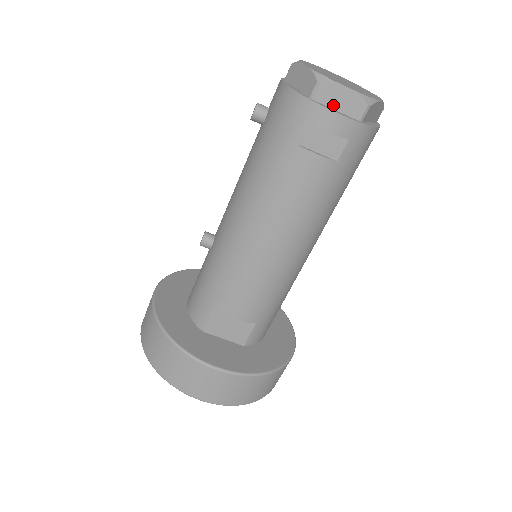
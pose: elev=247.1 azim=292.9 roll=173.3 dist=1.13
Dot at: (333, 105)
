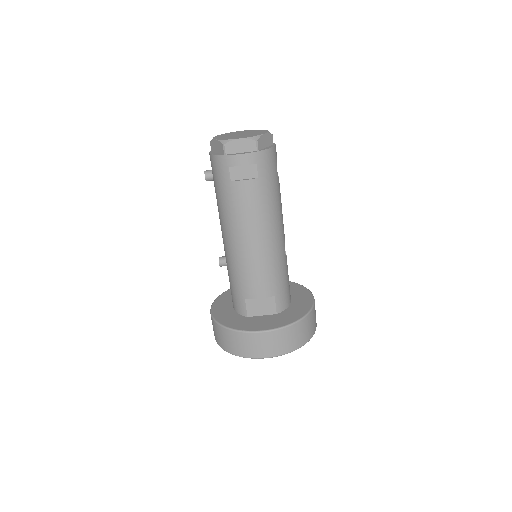
Dot at: (238, 151)
